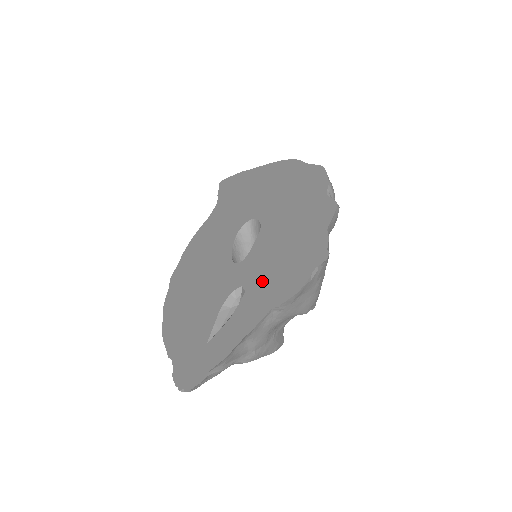
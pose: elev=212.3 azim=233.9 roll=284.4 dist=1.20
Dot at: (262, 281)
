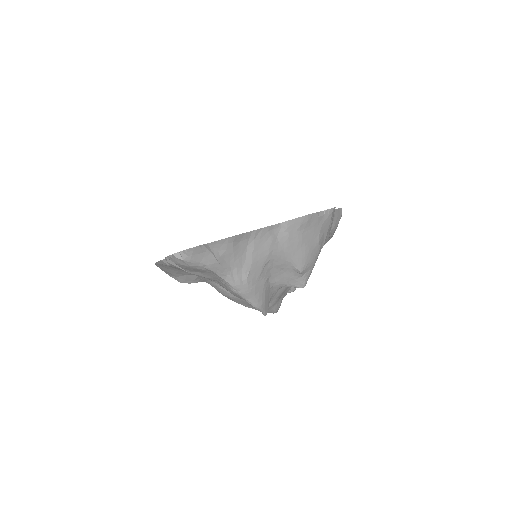
Dot at: occluded
